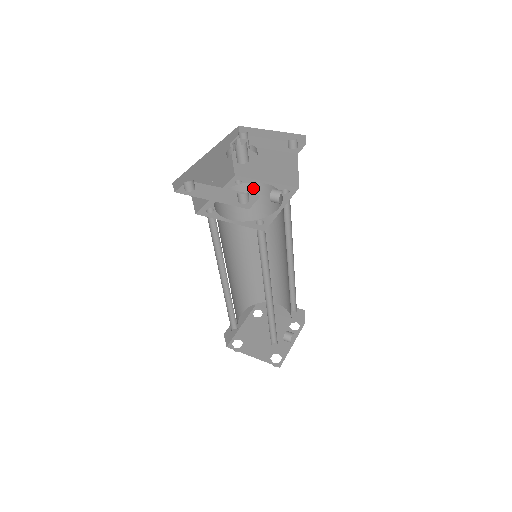
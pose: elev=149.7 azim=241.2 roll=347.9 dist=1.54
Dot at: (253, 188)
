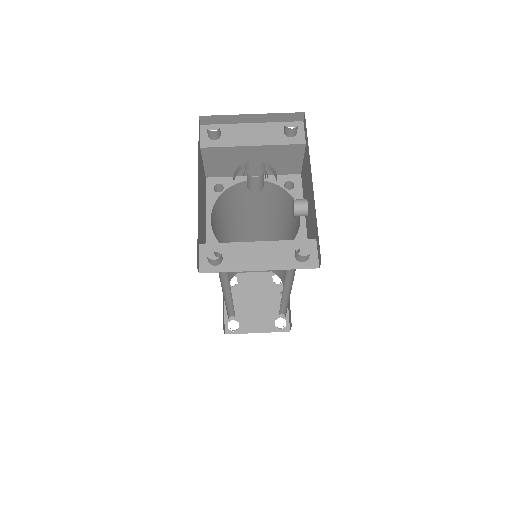
Dot at: (238, 188)
